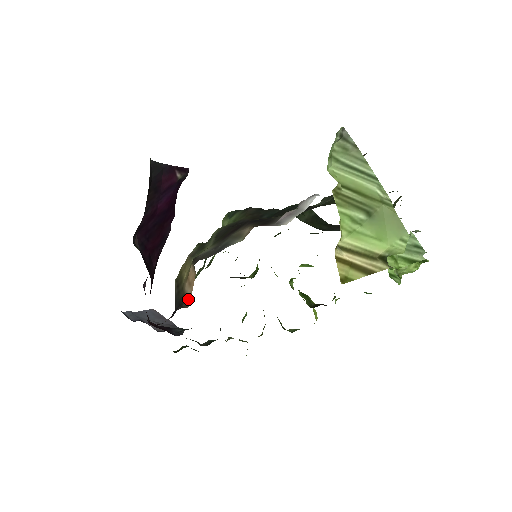
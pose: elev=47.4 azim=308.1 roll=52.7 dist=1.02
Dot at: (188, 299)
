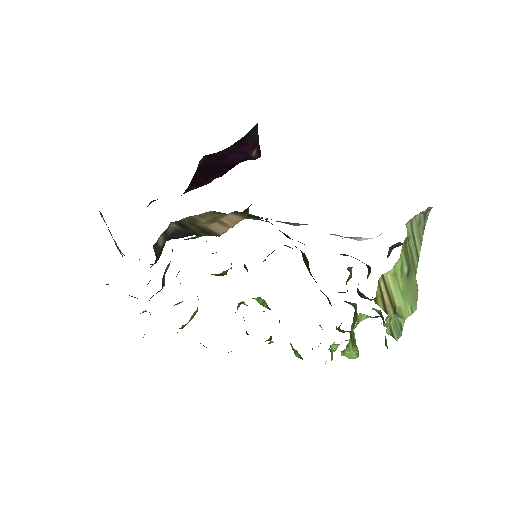
Dot at: (217, 232)
